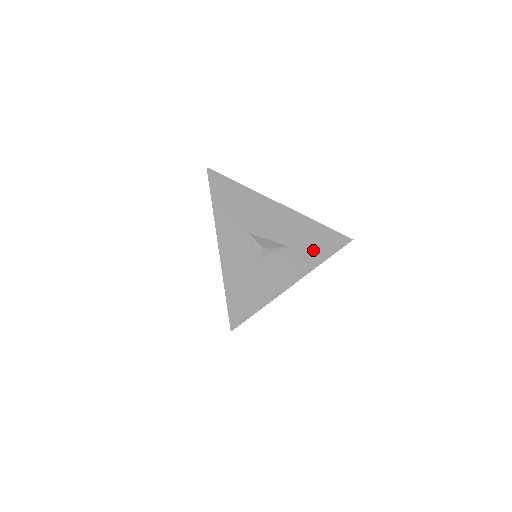
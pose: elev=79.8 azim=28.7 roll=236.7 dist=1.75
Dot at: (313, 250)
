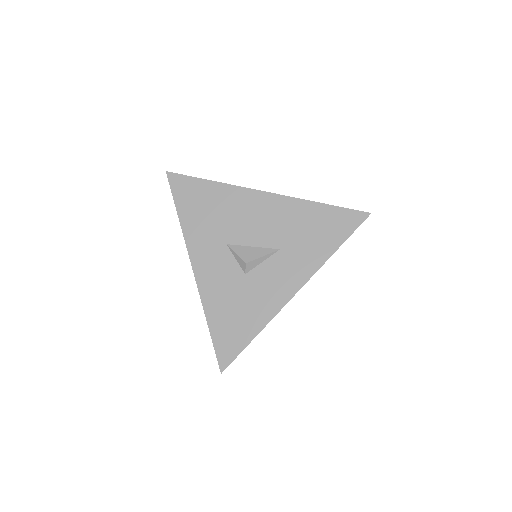
Dot at: (314, 245)
